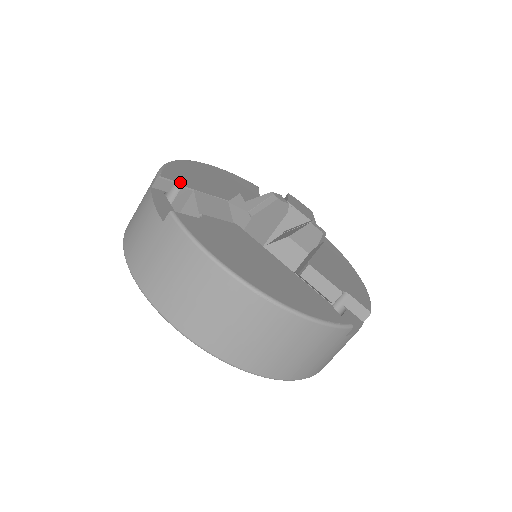
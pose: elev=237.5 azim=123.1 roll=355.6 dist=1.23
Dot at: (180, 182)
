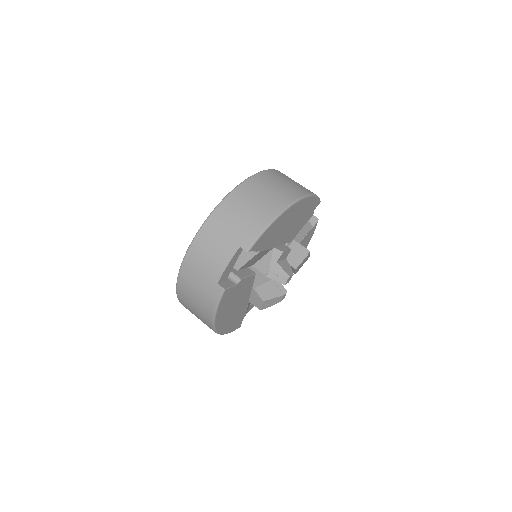
Dot at: (258, 248)
